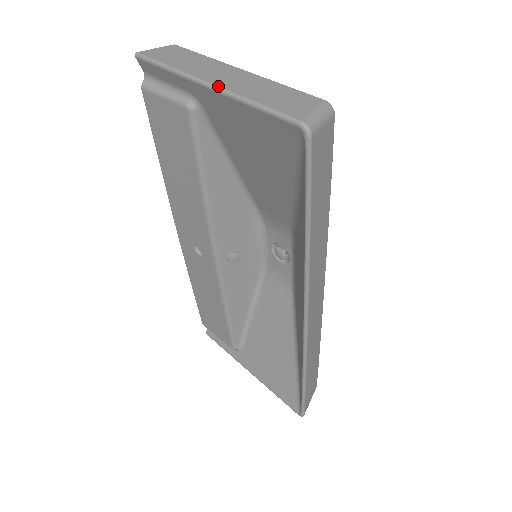
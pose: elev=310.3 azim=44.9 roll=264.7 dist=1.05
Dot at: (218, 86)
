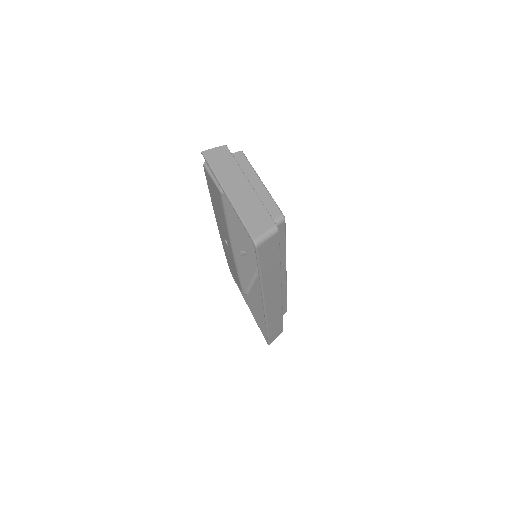
Dot at: (230, 199)
